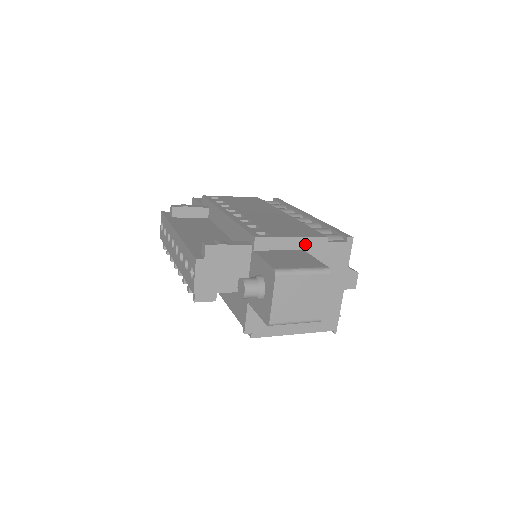
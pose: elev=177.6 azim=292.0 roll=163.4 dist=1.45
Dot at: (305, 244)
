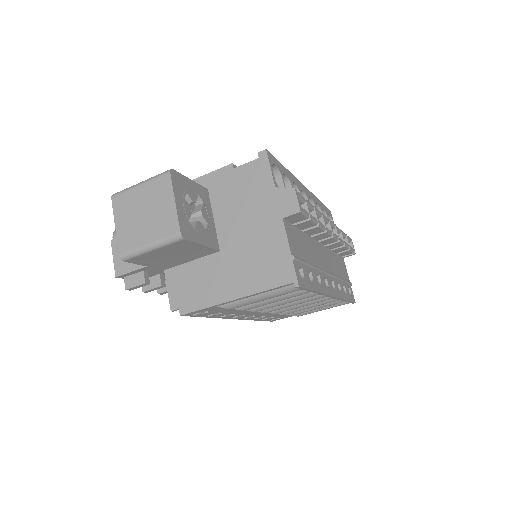
Dot at: (207, 182)
